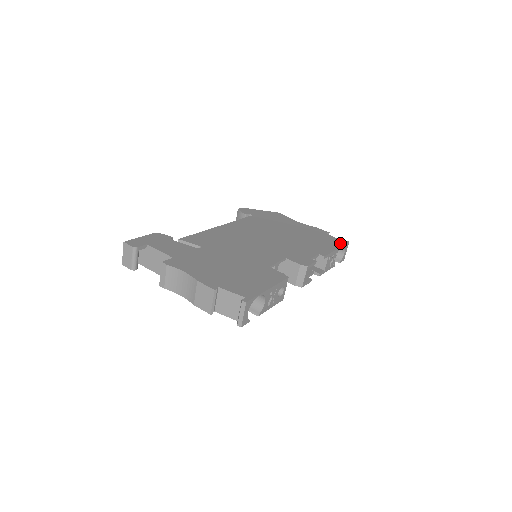
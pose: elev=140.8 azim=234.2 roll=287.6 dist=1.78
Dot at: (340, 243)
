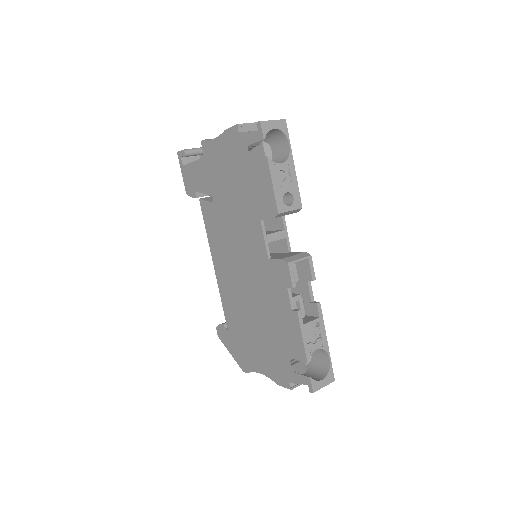
Dot at: (327, 361)
